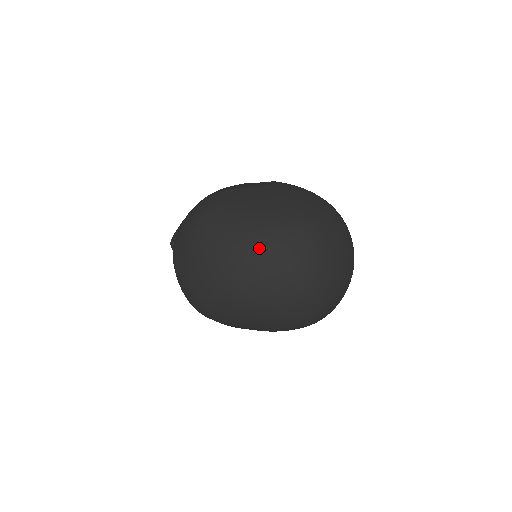
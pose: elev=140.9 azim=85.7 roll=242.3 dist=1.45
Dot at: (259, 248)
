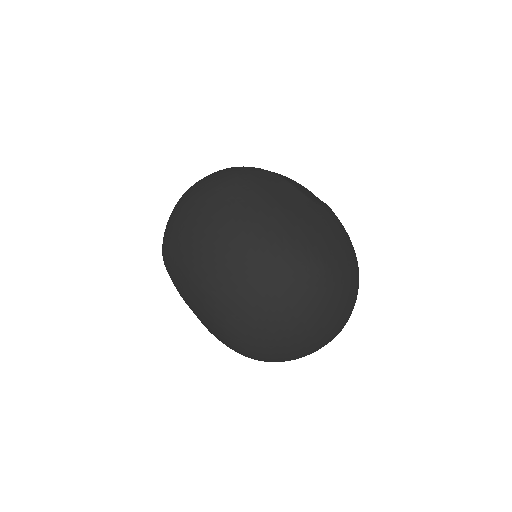
Dot at: (254, 248)
